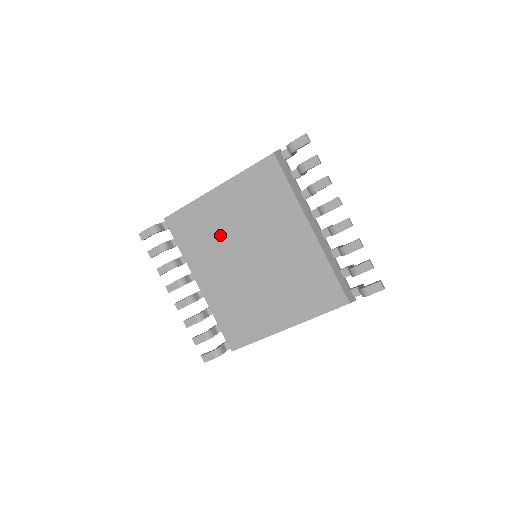
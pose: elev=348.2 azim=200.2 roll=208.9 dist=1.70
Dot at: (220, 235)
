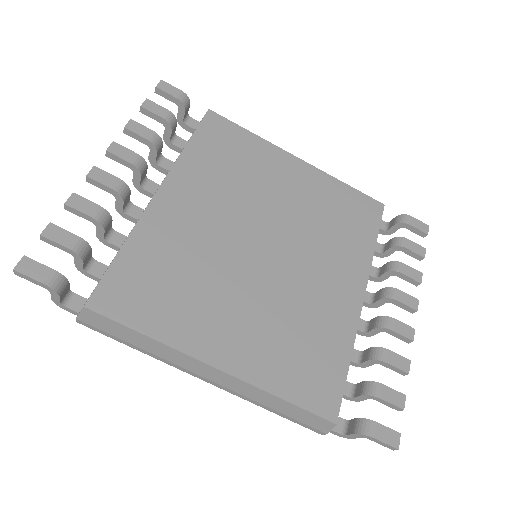
Dot at: (255, 189)
